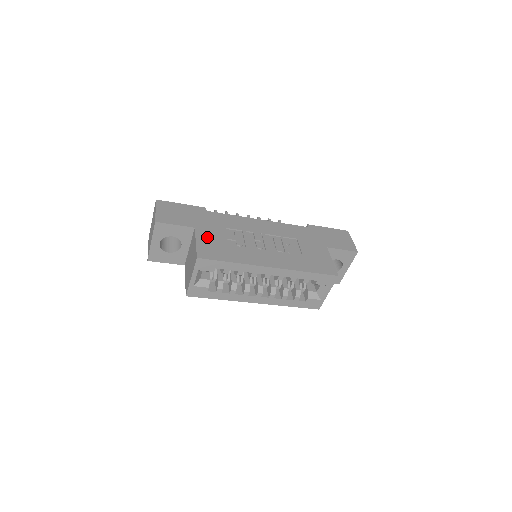
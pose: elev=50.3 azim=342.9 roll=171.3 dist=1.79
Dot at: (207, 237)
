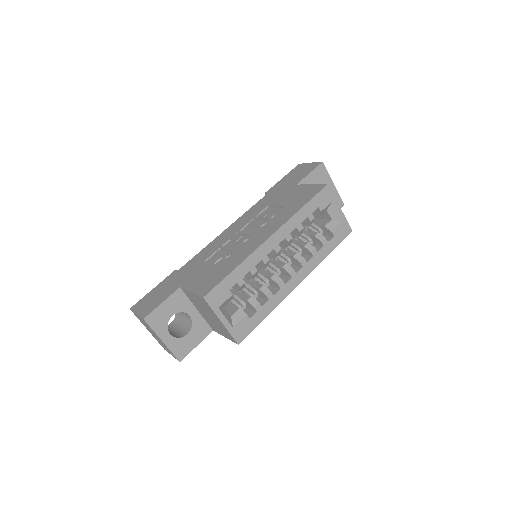
Dot at: (196, 280)
